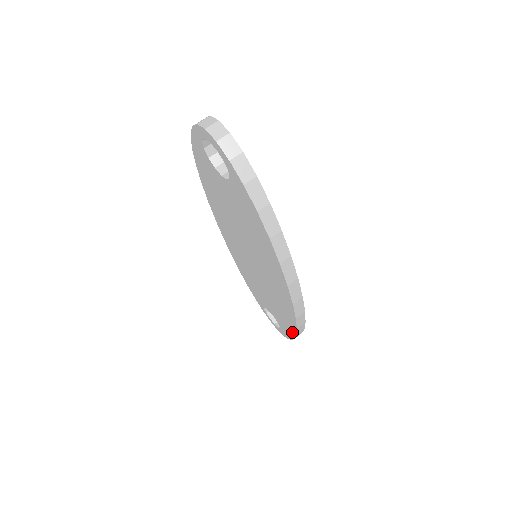
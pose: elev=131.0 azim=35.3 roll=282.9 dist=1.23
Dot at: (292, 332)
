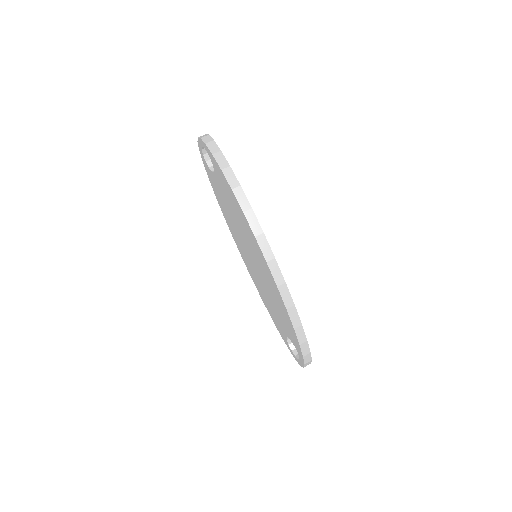
Dot at: (293, 330)
